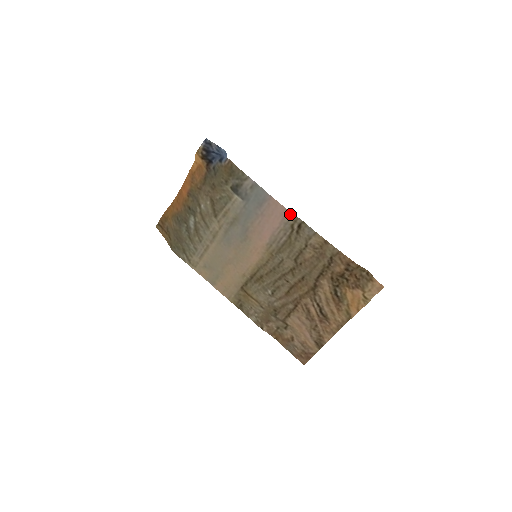
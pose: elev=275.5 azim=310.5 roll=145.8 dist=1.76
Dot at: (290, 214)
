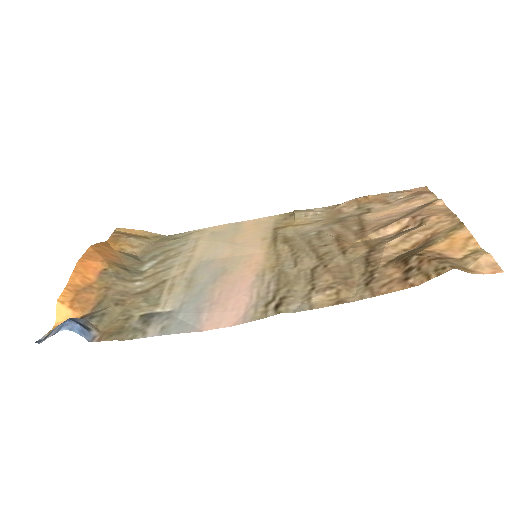
Dot at: (249, 319)
